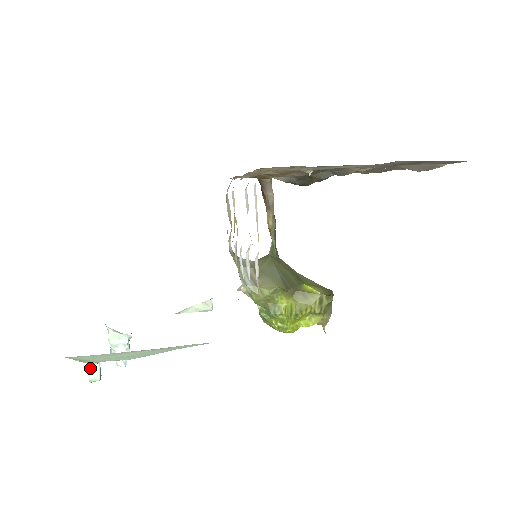
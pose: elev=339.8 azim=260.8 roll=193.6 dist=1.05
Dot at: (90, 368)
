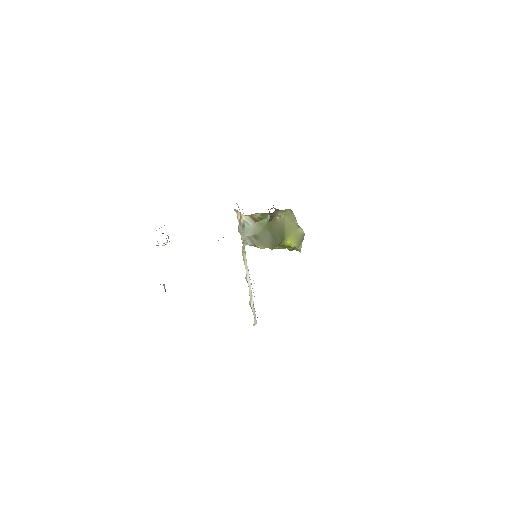
Dot at: occluded
